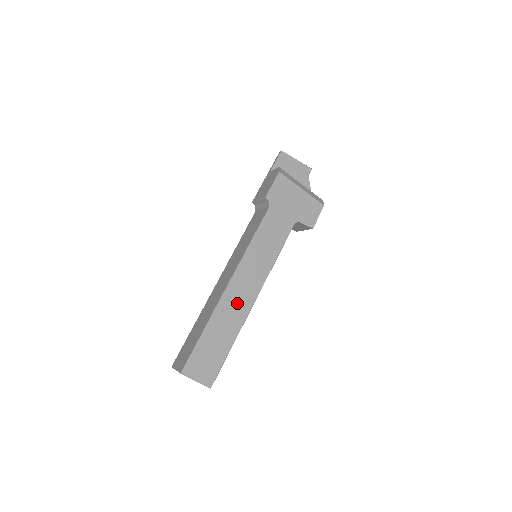
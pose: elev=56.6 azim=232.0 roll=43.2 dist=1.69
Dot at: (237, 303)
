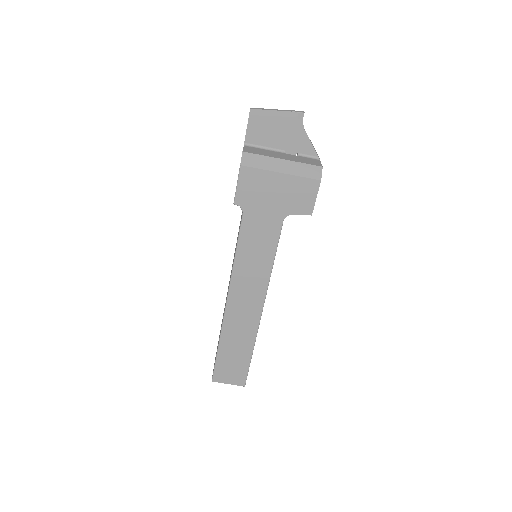
Dot at: (243, 318)
